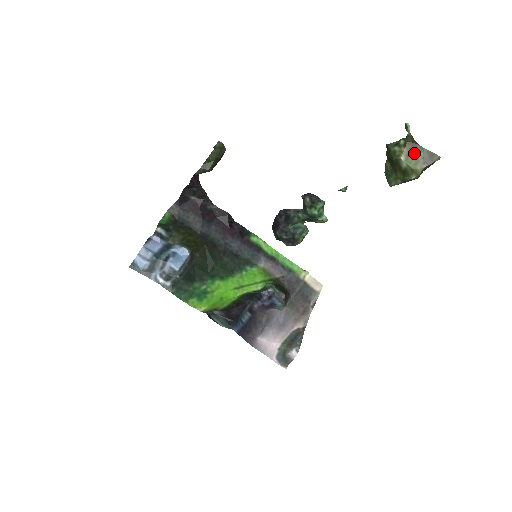
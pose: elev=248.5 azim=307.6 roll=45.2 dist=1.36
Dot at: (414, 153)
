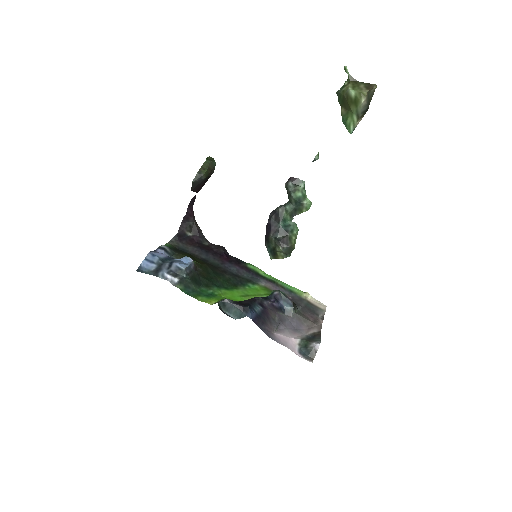
Dot at: (357, 86)
